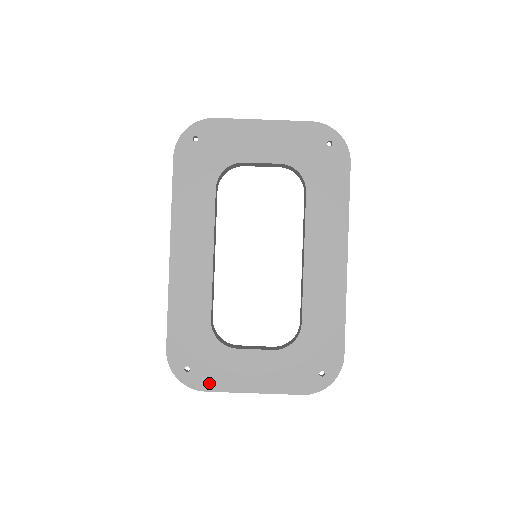
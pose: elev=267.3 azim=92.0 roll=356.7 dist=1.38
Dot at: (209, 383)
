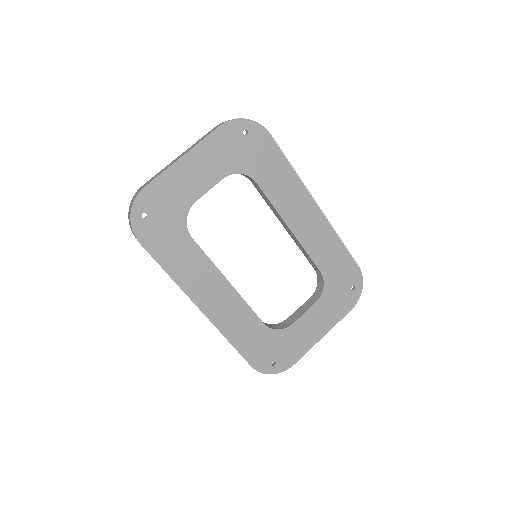
Dot at: (293, 358)
